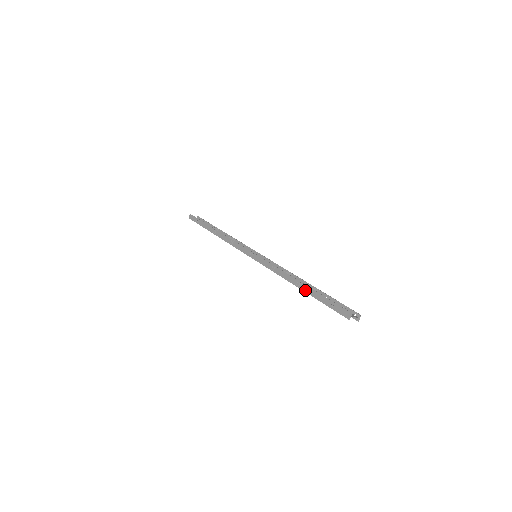
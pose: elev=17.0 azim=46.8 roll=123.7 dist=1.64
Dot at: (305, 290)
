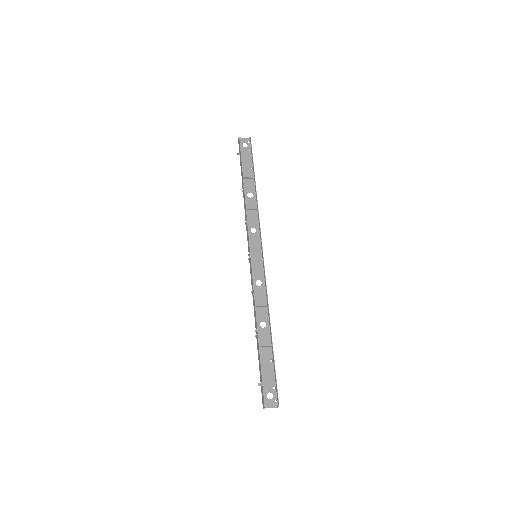
Dot at: (257, 345)
